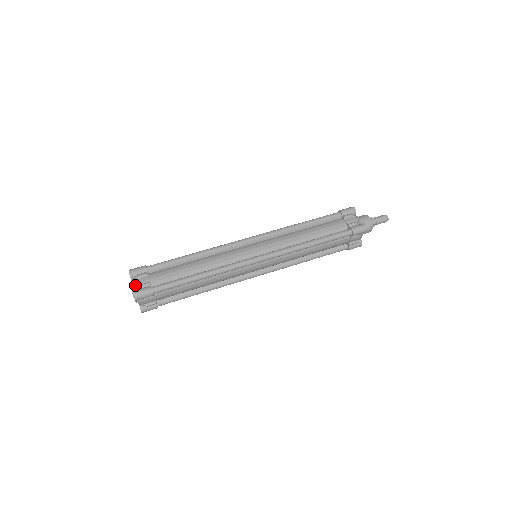
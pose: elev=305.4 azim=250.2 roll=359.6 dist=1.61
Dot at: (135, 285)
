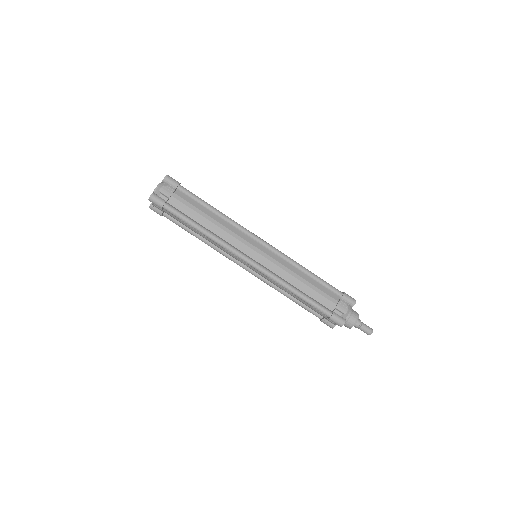
Dot at: (159, 190)
